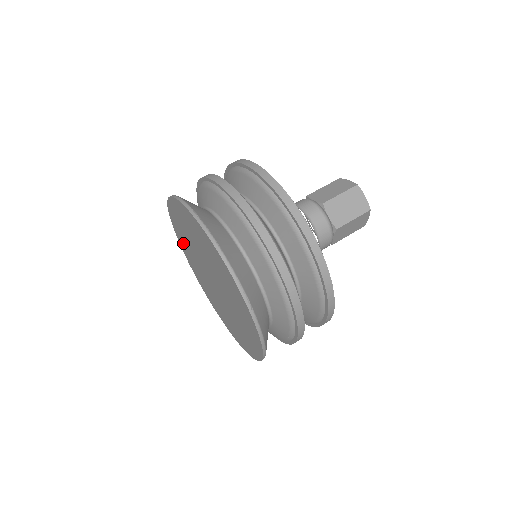
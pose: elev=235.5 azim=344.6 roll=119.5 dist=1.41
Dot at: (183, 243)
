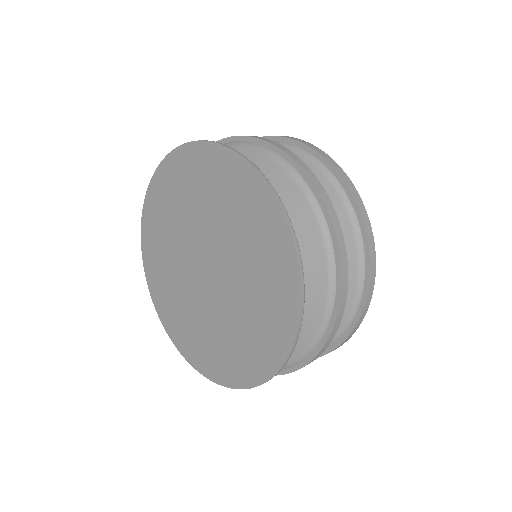
Dot at: (154, 232)
